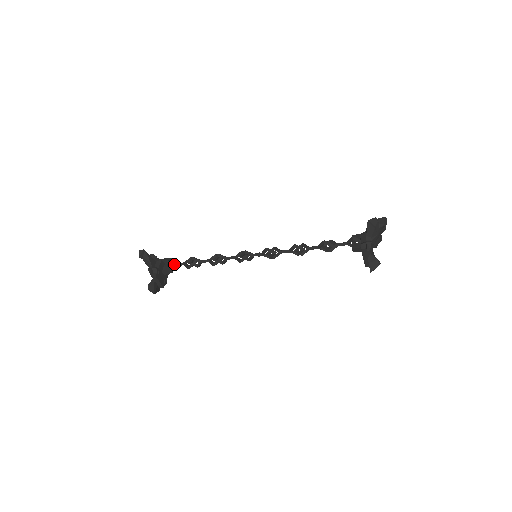
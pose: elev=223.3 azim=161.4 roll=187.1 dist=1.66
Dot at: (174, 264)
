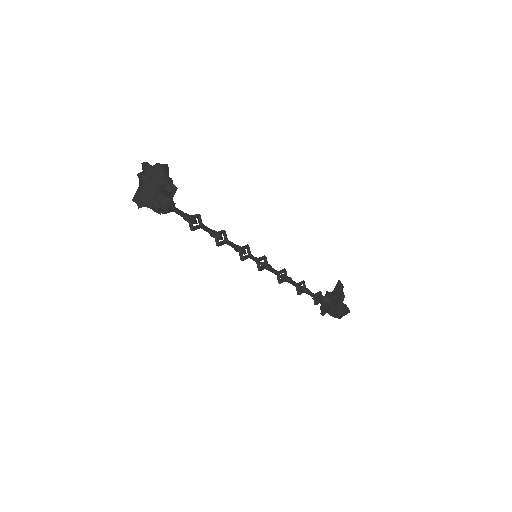
Dot at: occluded
